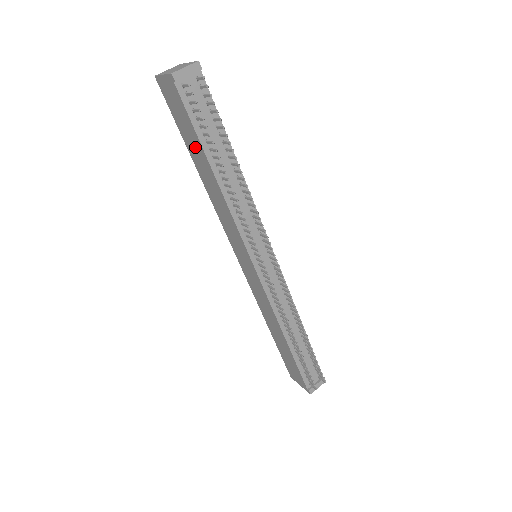
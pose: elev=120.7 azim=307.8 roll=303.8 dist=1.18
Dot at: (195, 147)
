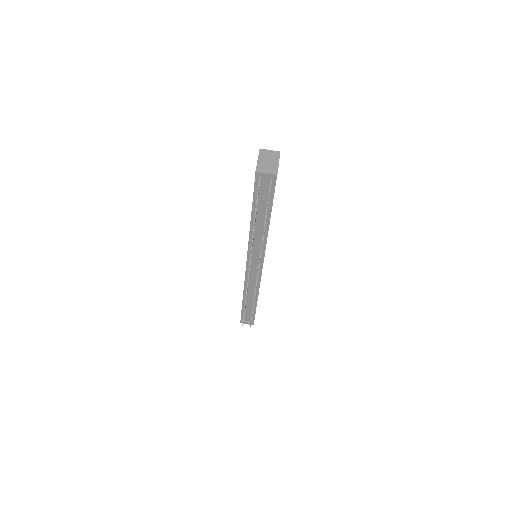
Dot at: occluded
